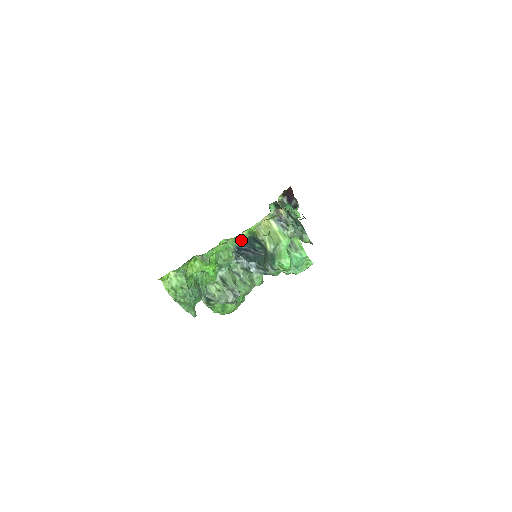
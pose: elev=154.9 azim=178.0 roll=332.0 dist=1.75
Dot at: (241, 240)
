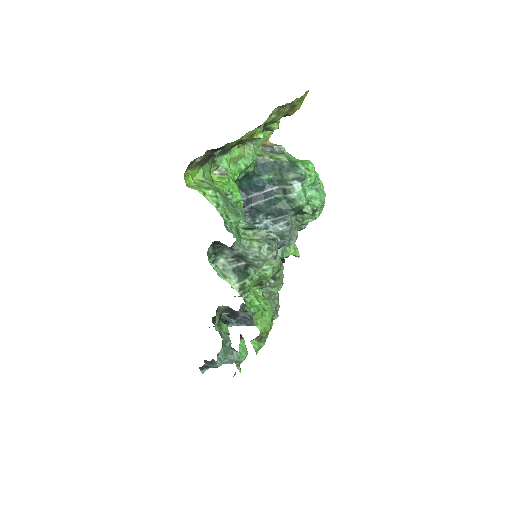
Dot at: (252, 149)
